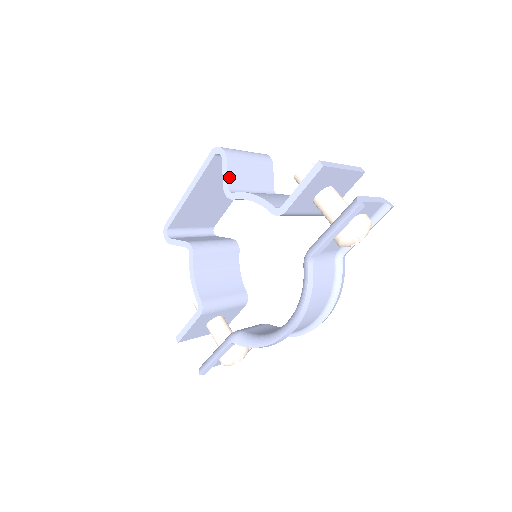
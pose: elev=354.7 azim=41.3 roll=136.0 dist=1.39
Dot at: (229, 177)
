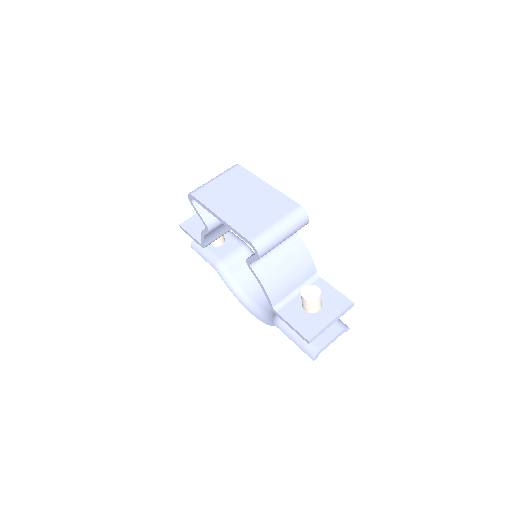
Dot at: (254, 261)
